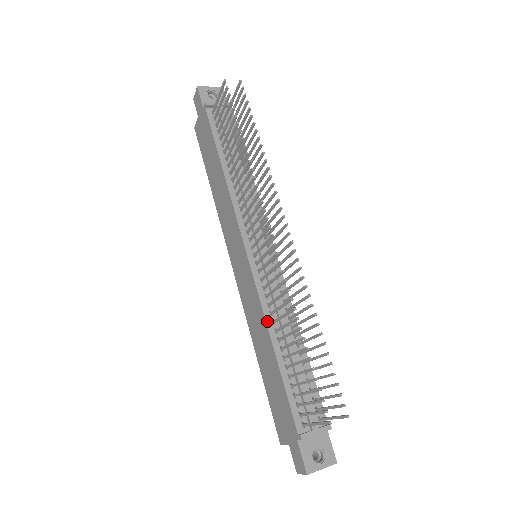
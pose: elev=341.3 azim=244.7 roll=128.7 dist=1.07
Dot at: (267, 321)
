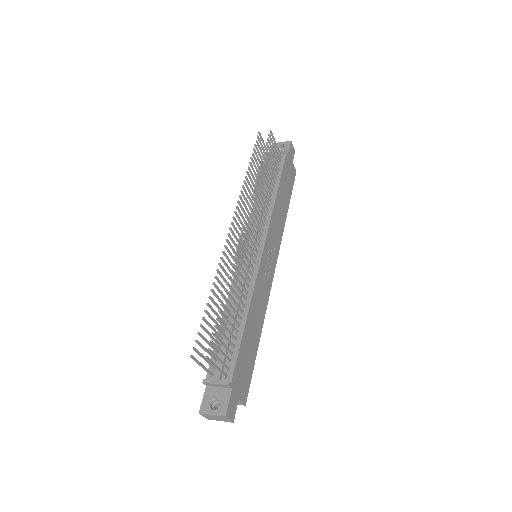
Dot at: (229, 297)
